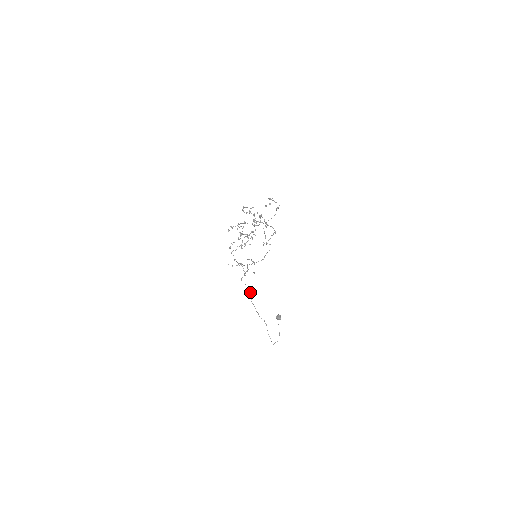
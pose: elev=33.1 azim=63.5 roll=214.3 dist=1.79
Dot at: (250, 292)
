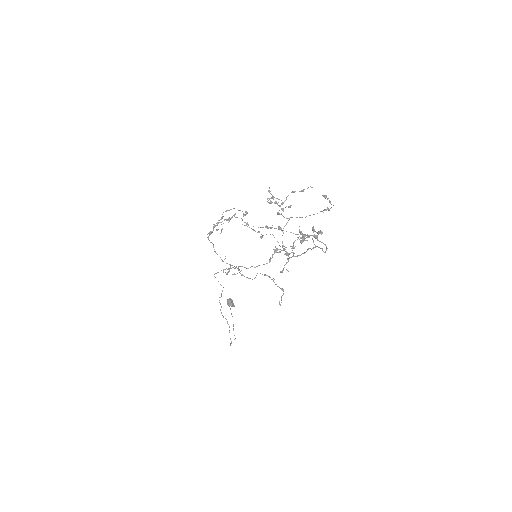
Dot at: (222, 290)
